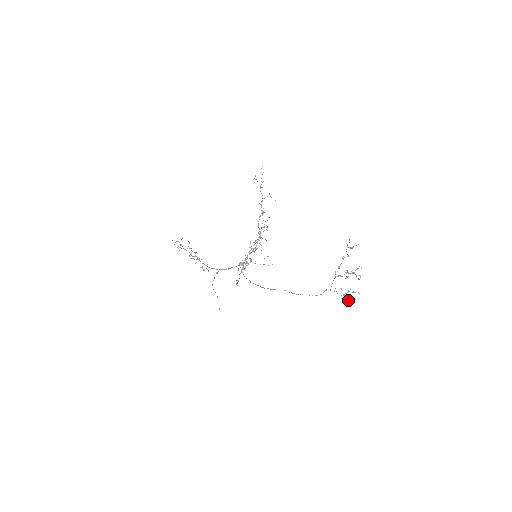
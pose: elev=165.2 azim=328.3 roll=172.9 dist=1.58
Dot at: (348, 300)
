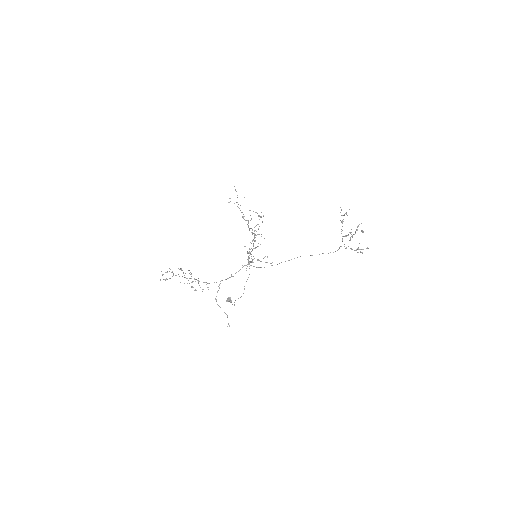
Dot at: (362, 252)
